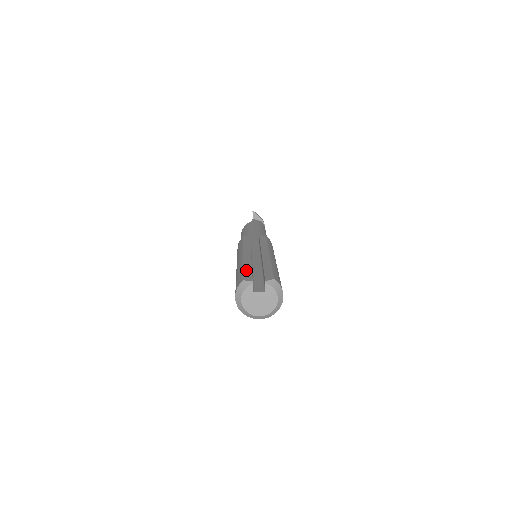
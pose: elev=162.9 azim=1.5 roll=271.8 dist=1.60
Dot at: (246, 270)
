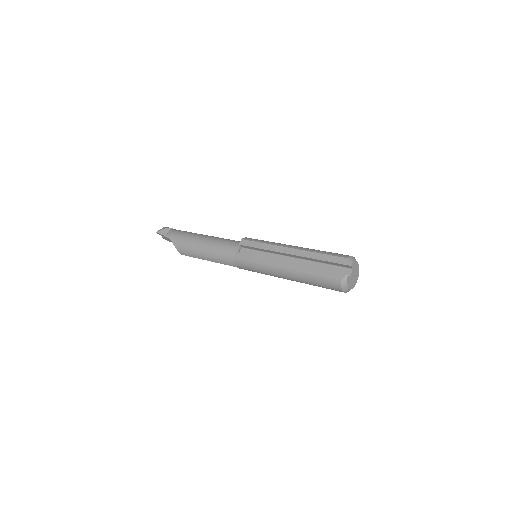
Dot at: (320, 274)
